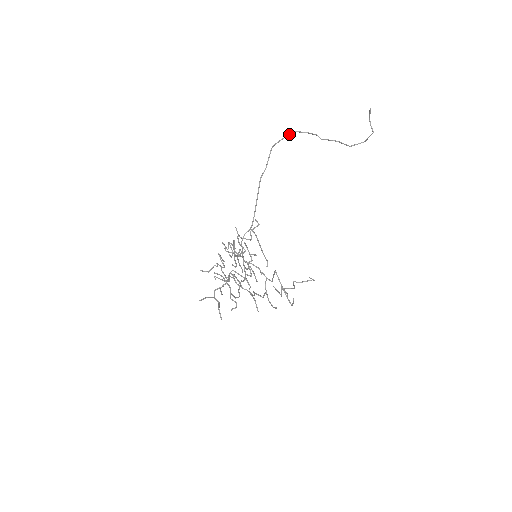
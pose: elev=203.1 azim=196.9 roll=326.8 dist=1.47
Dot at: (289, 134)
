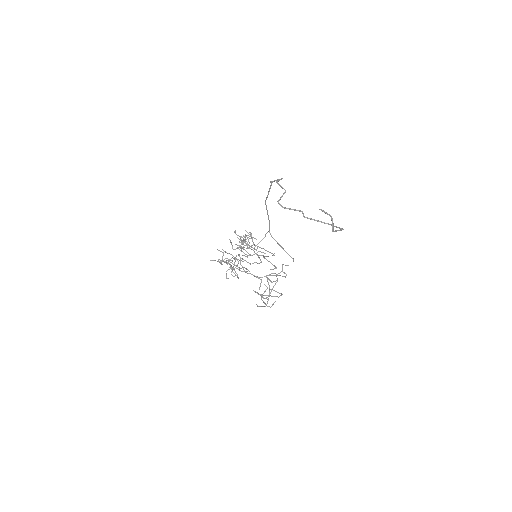
Dot at: (279, 180)
